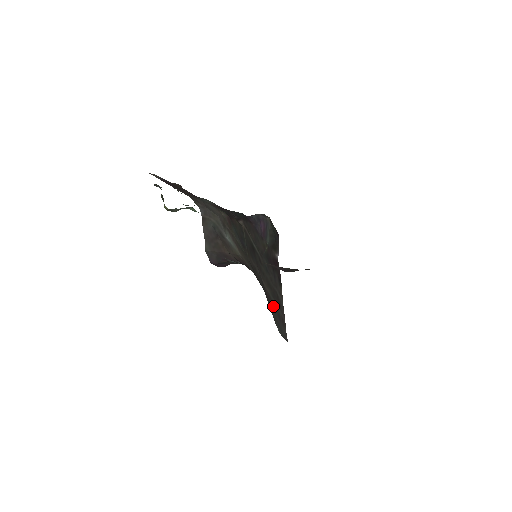
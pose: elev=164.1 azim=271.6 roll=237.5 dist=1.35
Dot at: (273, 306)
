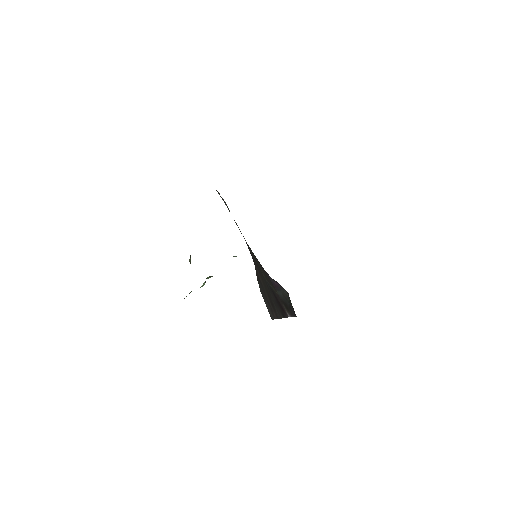
Dot at: (262, 287)
